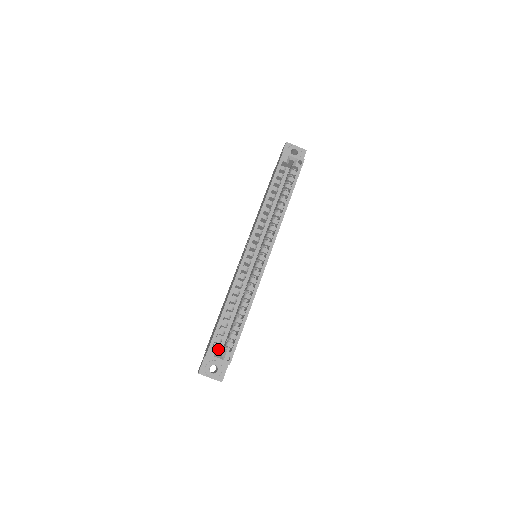
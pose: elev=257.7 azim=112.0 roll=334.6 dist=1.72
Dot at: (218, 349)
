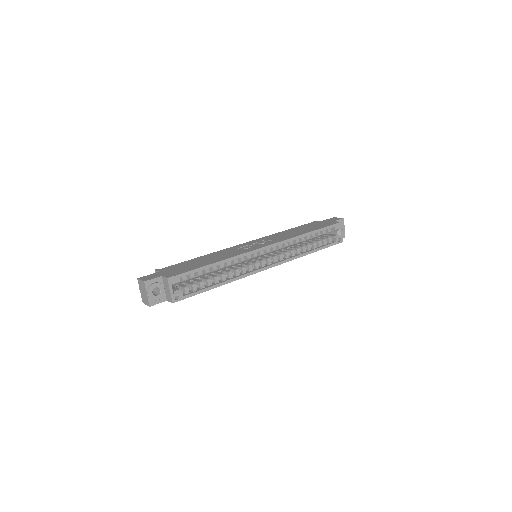
Dot at: occluded
